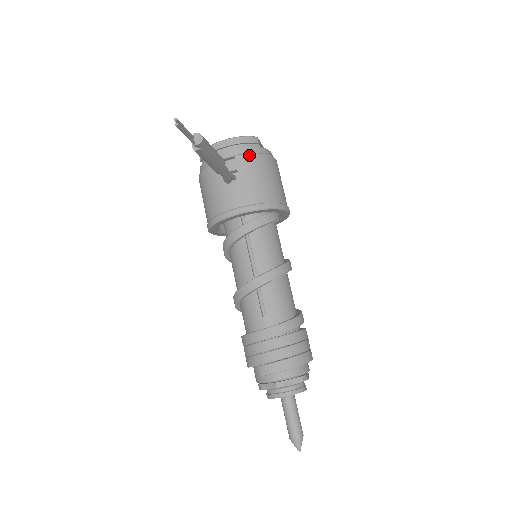
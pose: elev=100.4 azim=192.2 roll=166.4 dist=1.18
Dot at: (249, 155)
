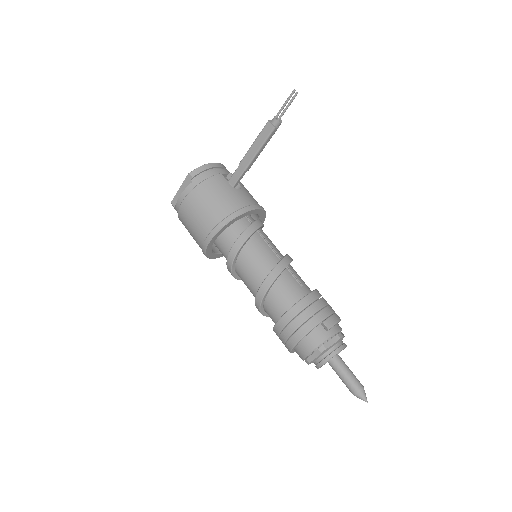
Dot at: occluded
